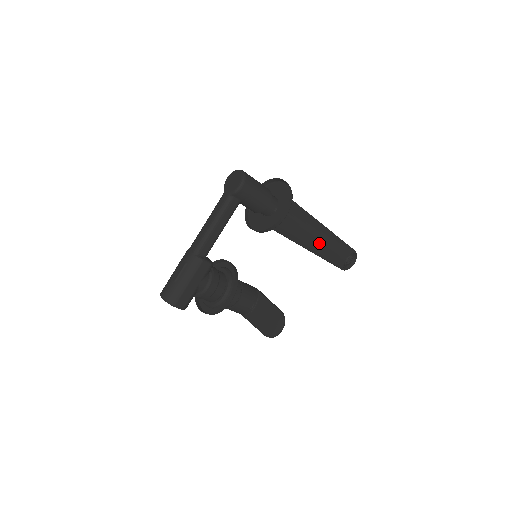
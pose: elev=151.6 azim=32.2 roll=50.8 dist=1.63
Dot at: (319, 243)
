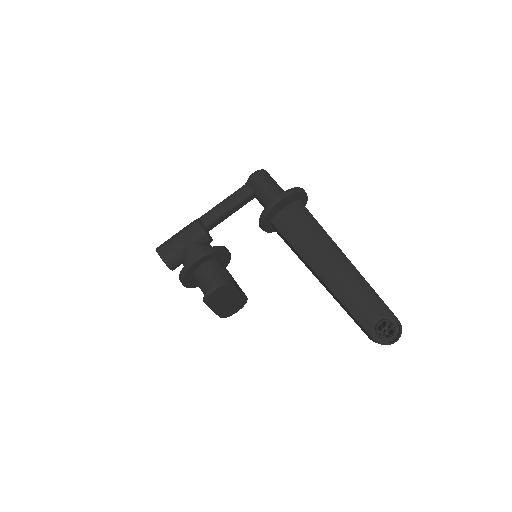
Dot at: (333, 272)
